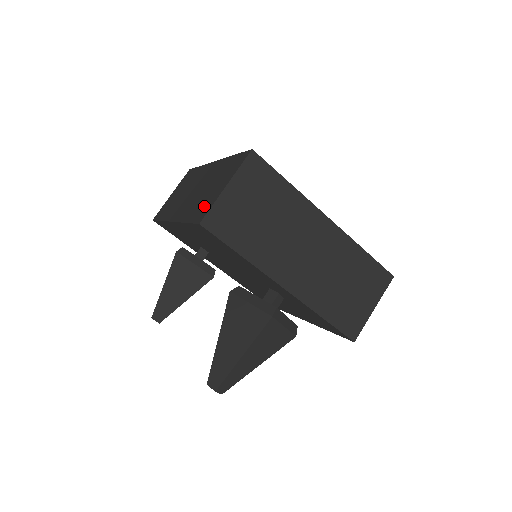
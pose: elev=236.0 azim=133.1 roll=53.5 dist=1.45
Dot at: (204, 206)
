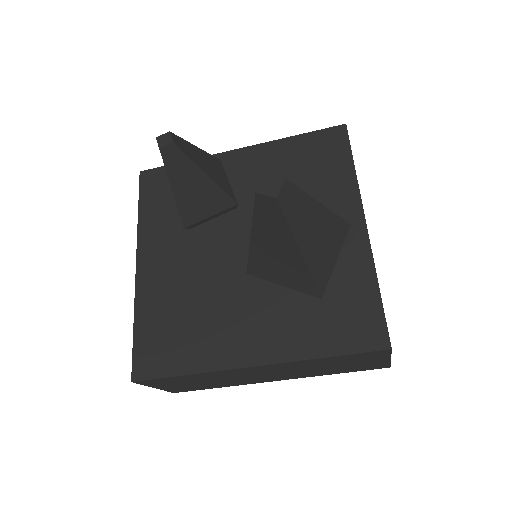
Dot at: occluded
